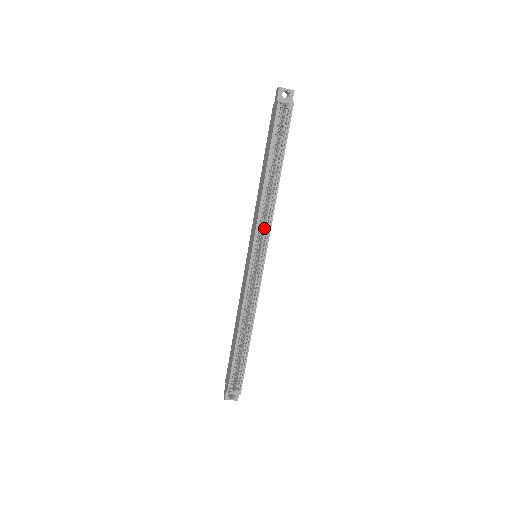
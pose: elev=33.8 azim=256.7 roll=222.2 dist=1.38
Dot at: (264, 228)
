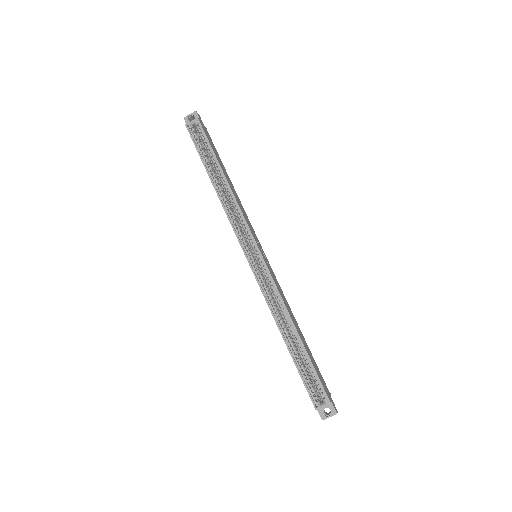
Dot at: (242, 226)
